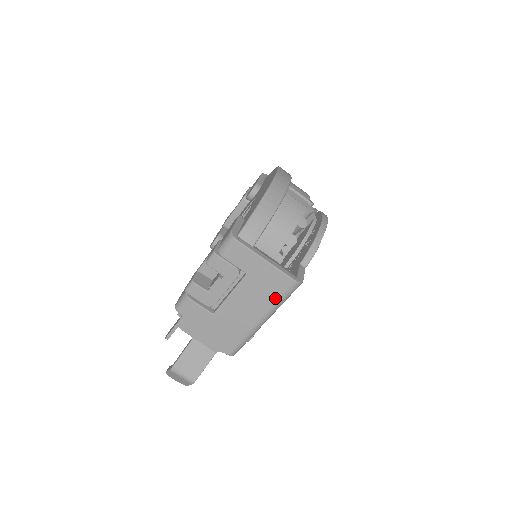
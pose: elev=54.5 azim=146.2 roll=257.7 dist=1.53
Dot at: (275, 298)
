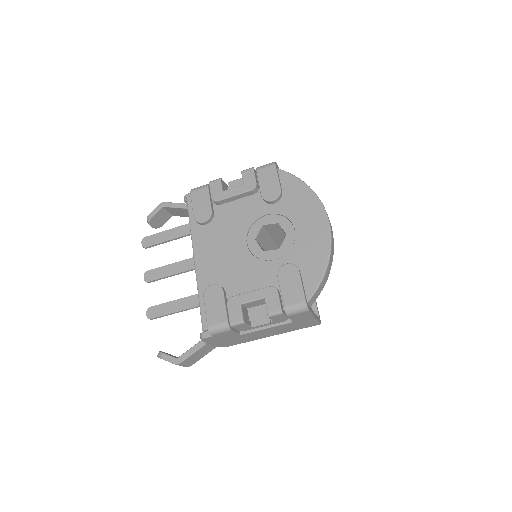
Dot at: (297, 329)
